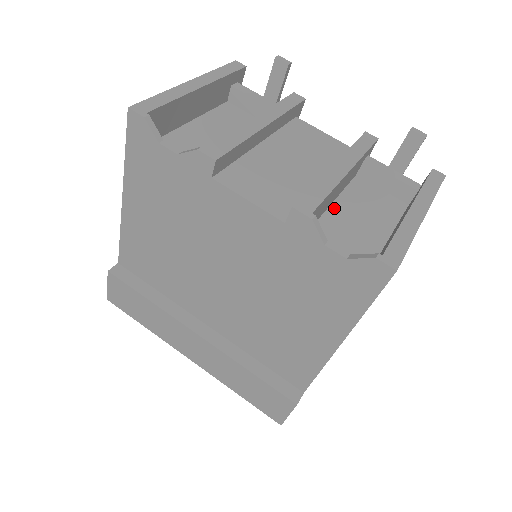
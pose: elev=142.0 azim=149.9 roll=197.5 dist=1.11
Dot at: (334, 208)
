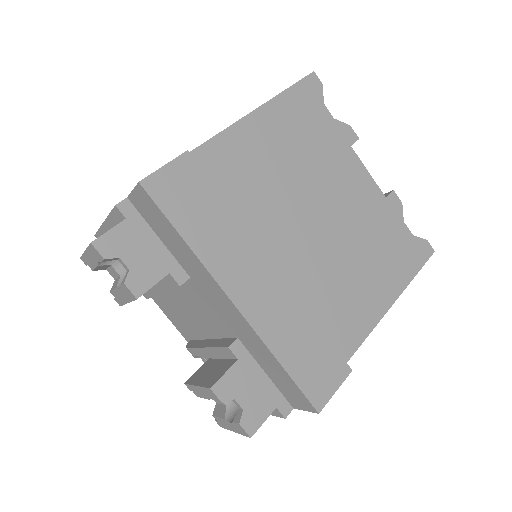
Dot at: occluded
